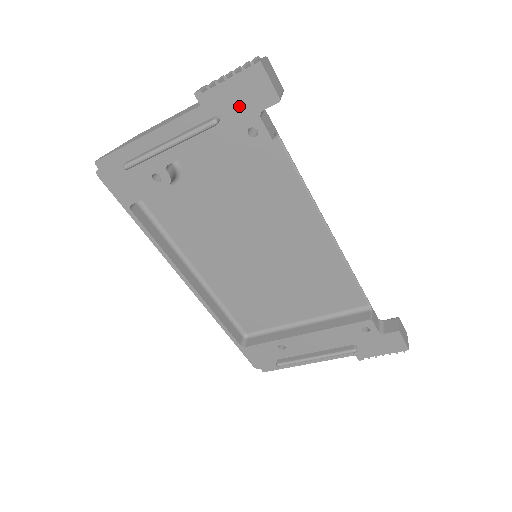
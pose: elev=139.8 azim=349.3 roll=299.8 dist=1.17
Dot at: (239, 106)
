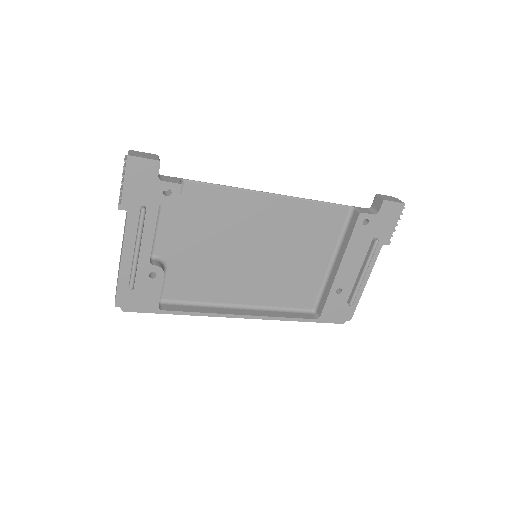
Dot at: (145, 188)
